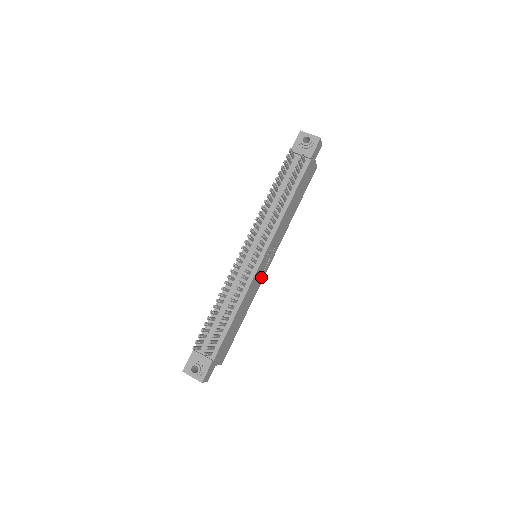
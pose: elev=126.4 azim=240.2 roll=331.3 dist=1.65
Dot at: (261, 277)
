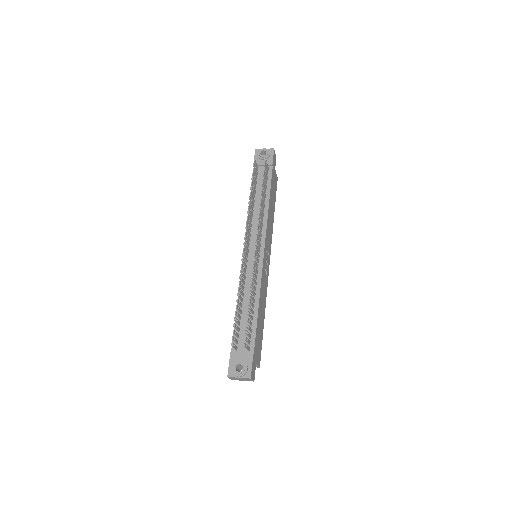
Dot at: (266, 275)
